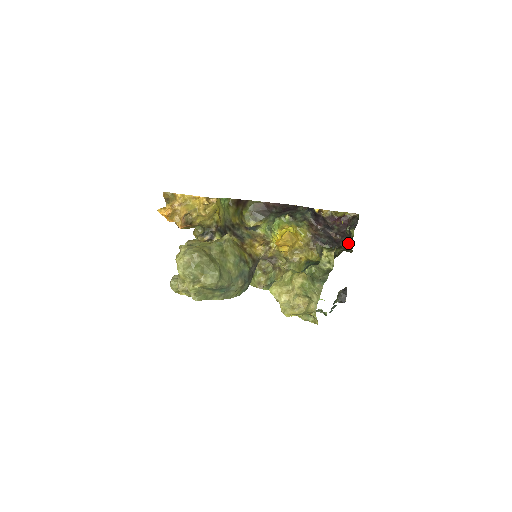
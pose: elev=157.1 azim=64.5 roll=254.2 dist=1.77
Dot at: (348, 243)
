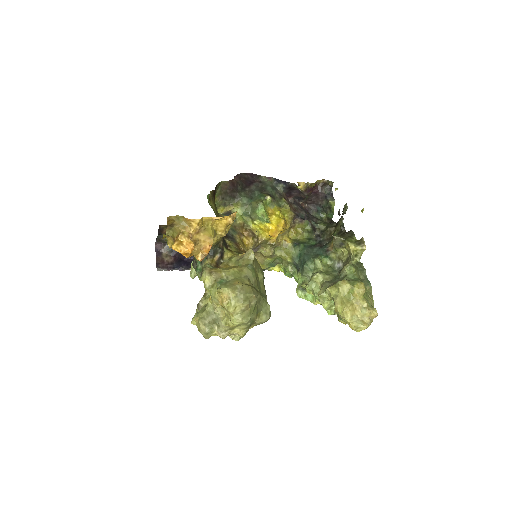
Dot at: (319, 211)
